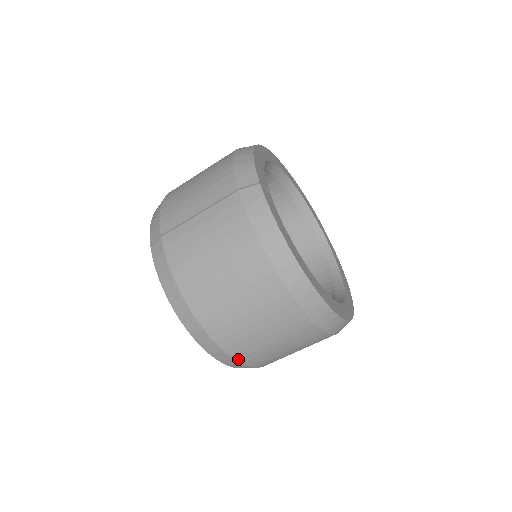
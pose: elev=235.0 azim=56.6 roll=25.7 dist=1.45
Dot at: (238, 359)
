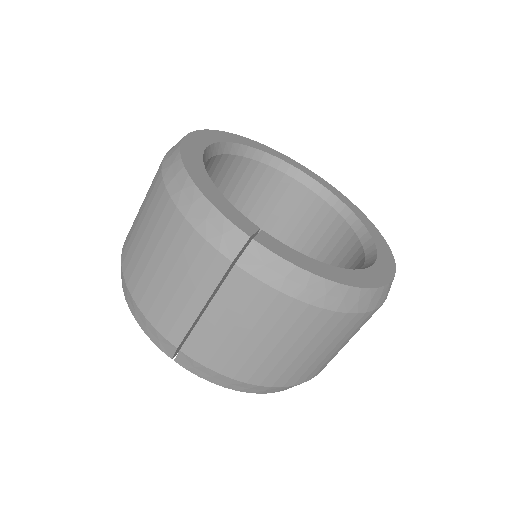
Dot at: occluded
